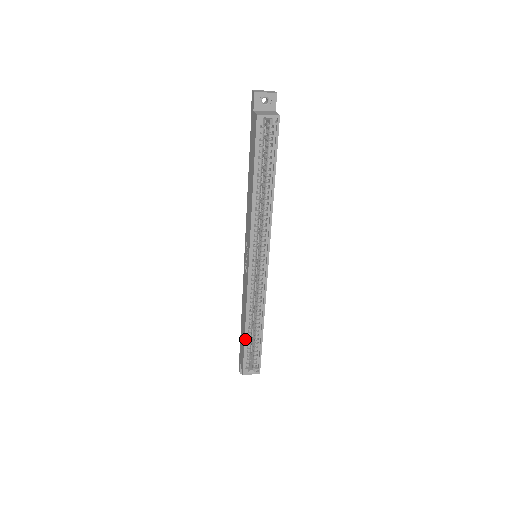
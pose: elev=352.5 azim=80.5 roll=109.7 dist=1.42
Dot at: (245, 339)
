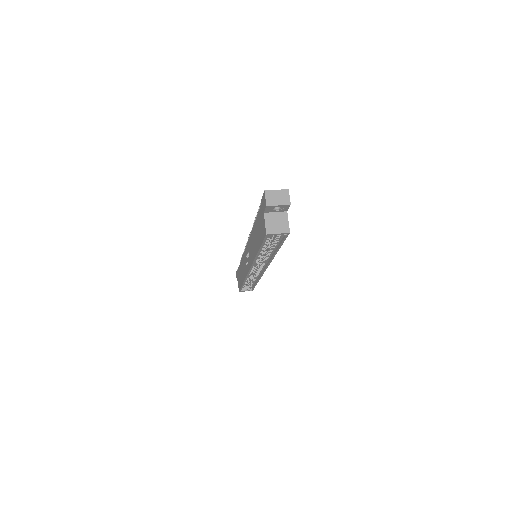
Dot at: (242, 285)
